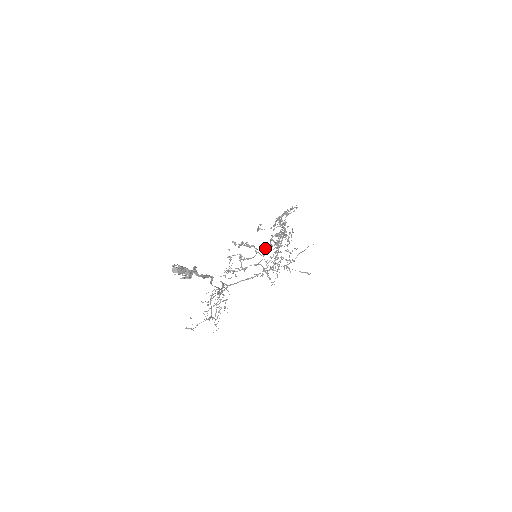
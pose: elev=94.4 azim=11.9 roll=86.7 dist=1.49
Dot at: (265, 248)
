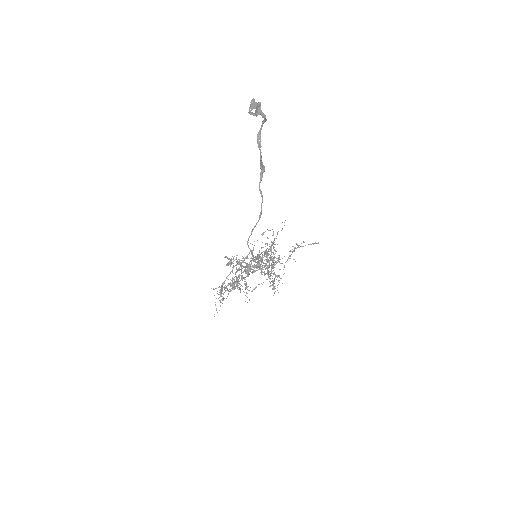
Dot at: (259, 256)
